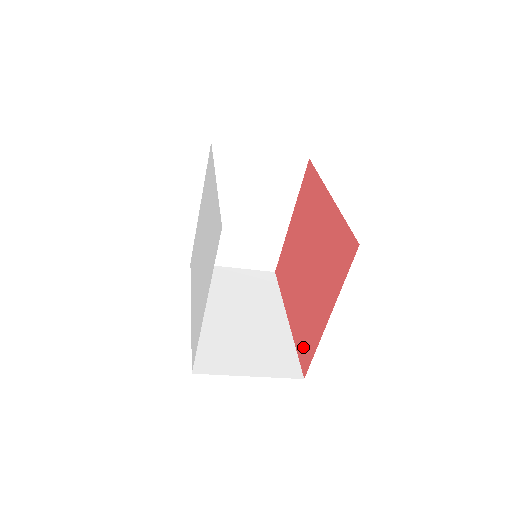
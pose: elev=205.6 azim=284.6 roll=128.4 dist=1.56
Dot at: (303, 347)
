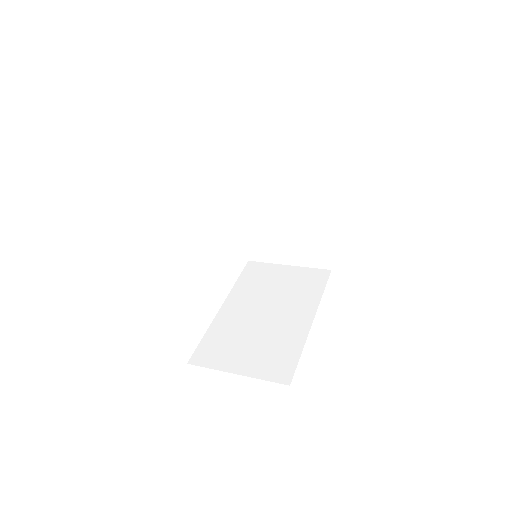
Dot at: occluded
